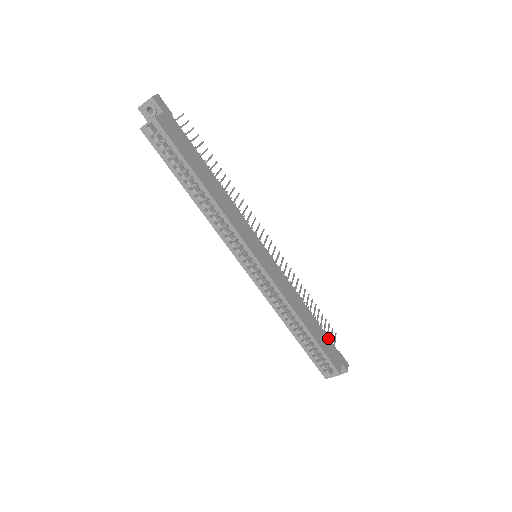
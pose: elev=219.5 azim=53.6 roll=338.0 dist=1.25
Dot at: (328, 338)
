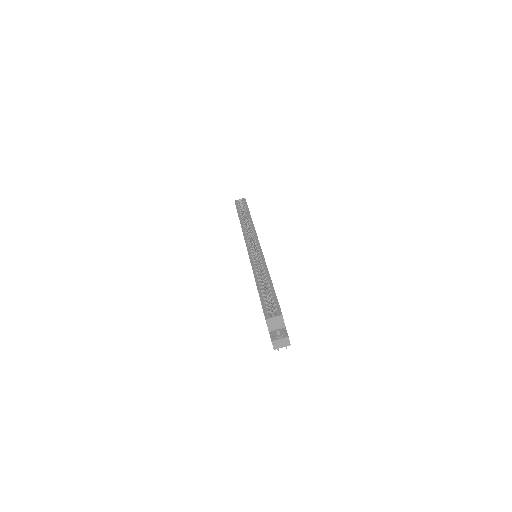
Dot at: occluded
